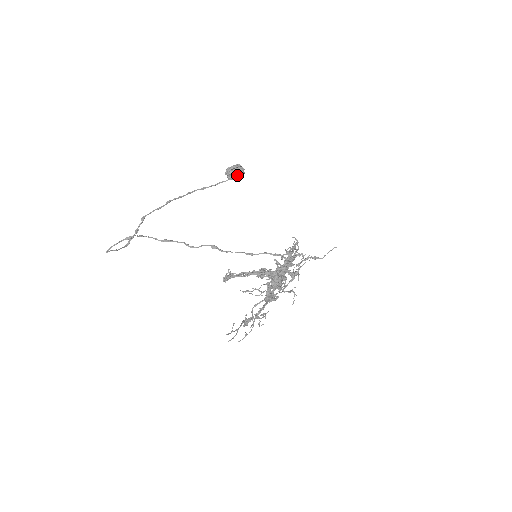
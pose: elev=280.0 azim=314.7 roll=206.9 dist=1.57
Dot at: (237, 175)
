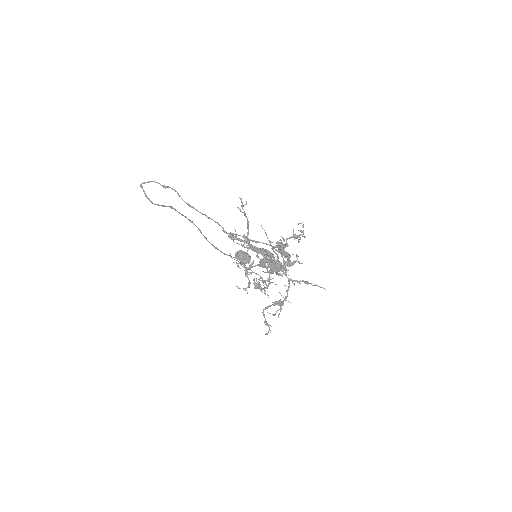
Dot at: (245, 256)
